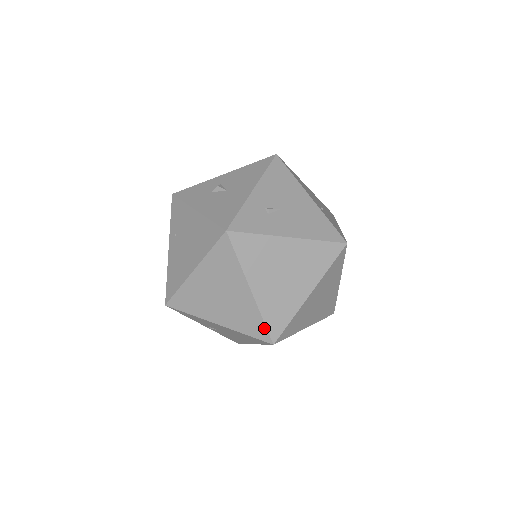
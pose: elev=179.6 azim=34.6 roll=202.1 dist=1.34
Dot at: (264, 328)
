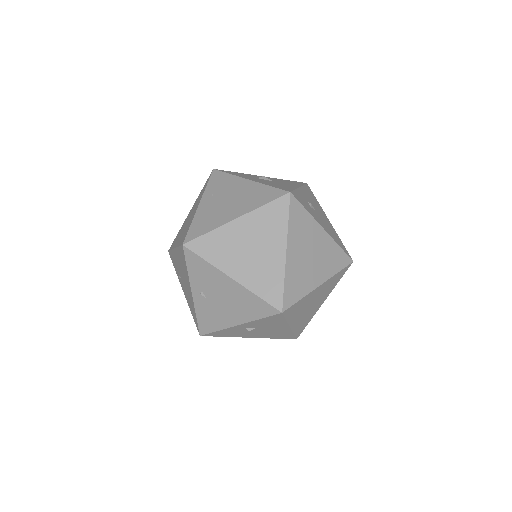
Dot at: (281, 293)
